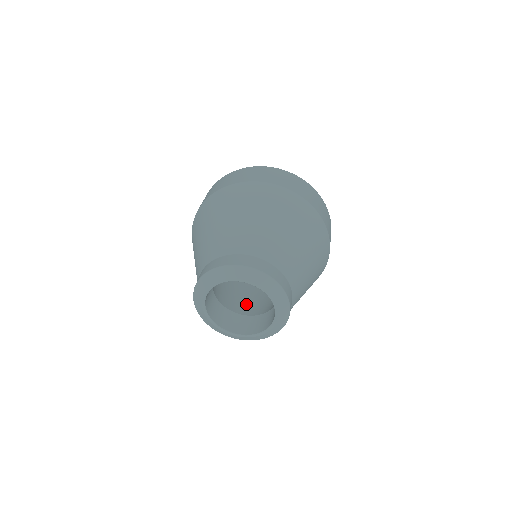
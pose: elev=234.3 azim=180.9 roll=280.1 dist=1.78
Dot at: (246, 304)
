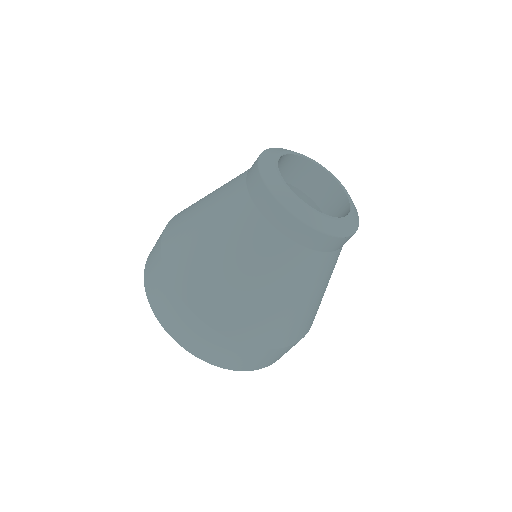
Dot at: occluded
